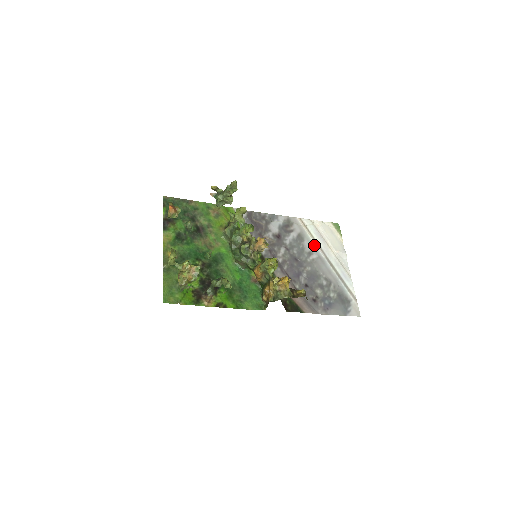
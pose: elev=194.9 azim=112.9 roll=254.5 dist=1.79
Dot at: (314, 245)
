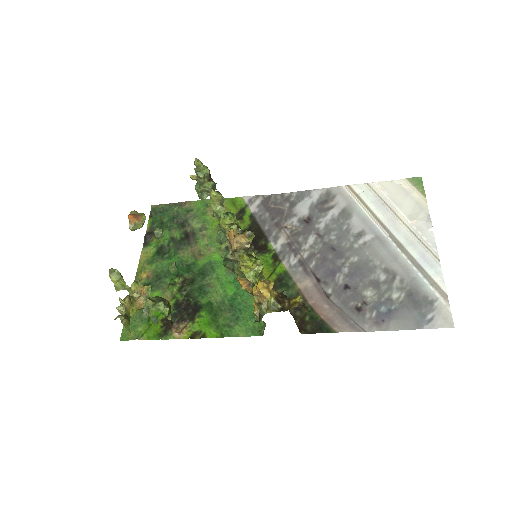
Dot at: (369, 220)
